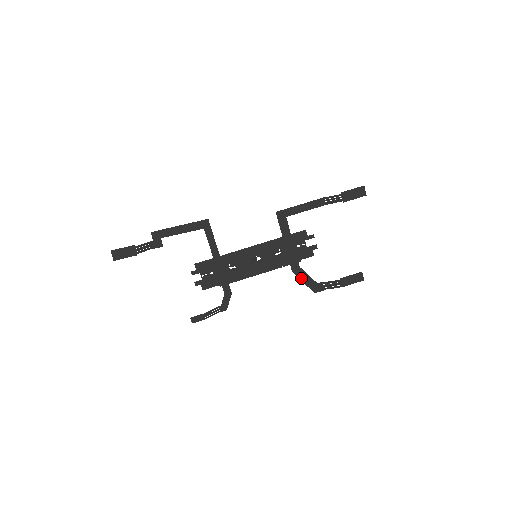
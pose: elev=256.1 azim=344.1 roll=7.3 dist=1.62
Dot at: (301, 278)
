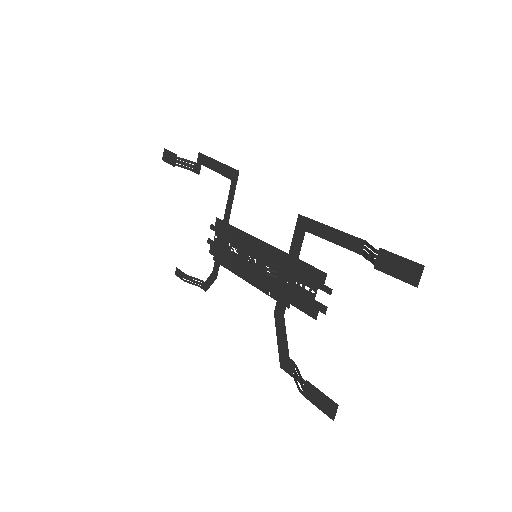
Dot at: (278, 331)
